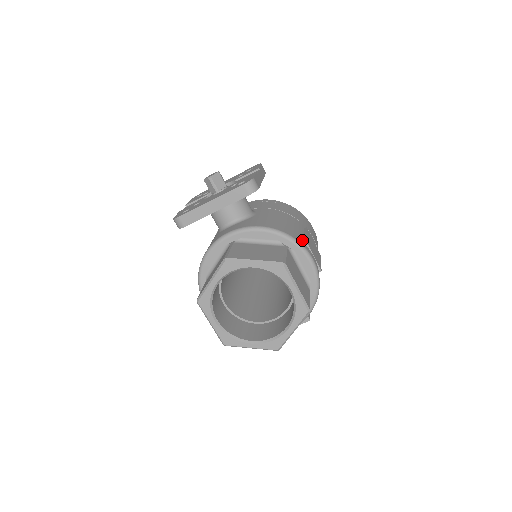
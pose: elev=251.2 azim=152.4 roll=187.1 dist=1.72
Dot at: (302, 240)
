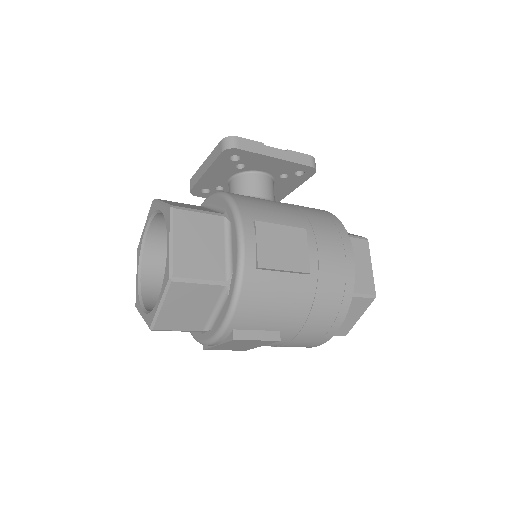
Dot at: (256, 220)
